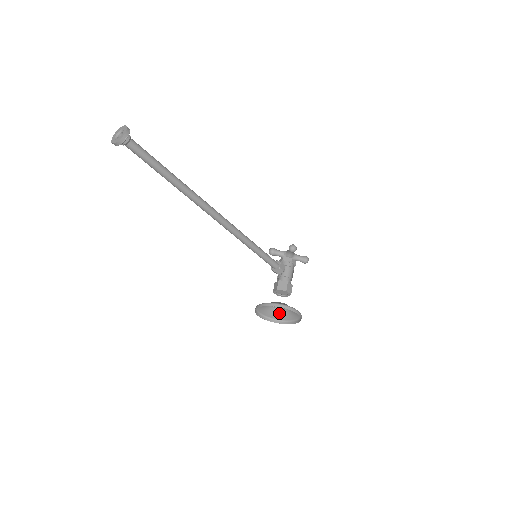
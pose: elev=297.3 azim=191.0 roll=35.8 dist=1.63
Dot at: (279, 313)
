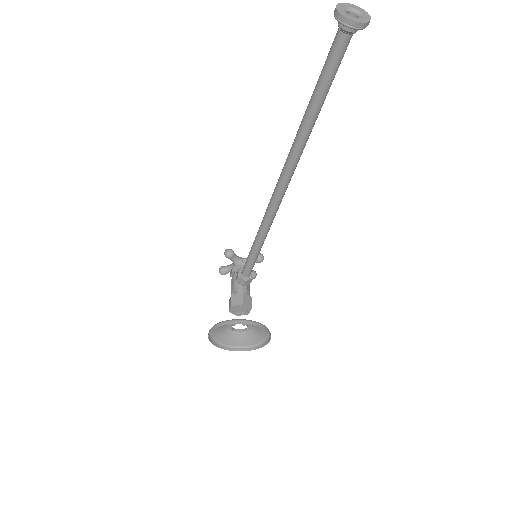
Dot at: (227, 334)
